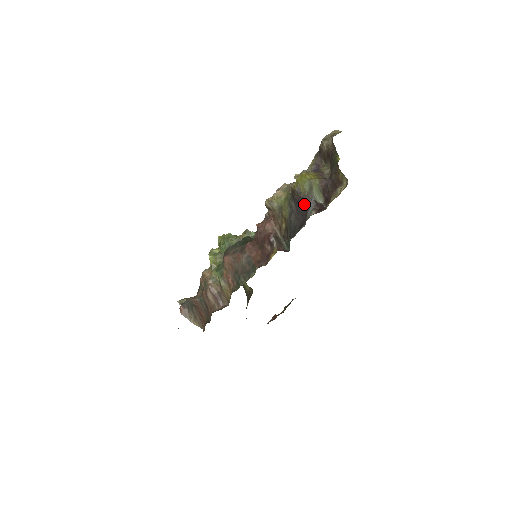
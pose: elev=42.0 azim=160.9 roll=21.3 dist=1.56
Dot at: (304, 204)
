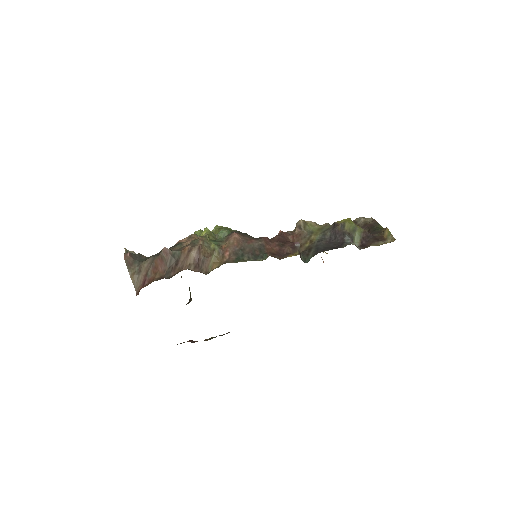
Dot at: (342, 237)
